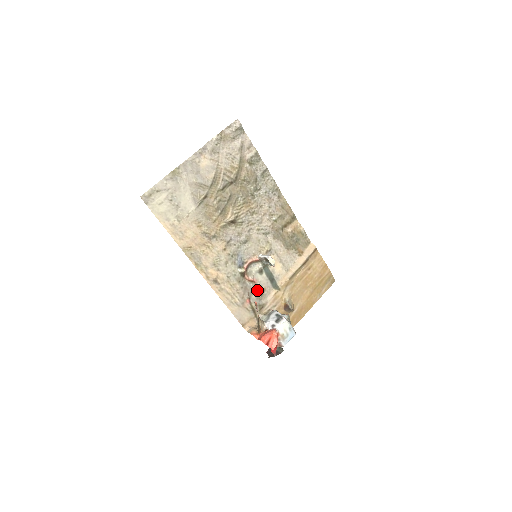
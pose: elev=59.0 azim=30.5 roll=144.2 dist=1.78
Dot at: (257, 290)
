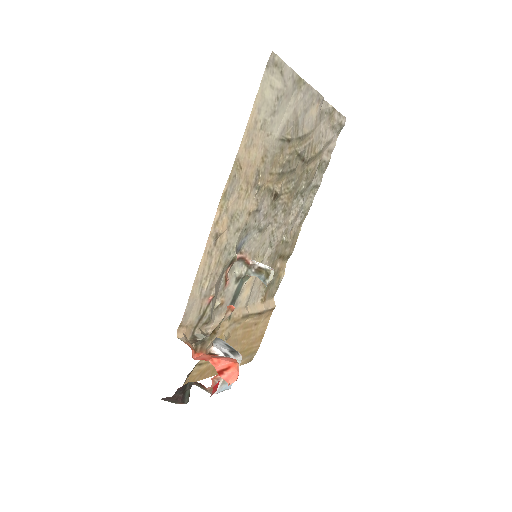
Dot at: (219, 296)
